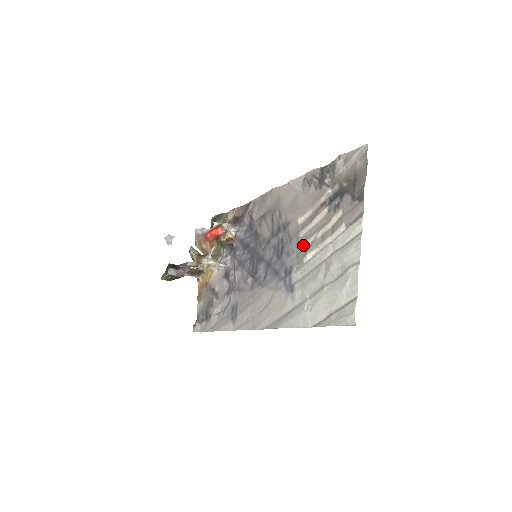
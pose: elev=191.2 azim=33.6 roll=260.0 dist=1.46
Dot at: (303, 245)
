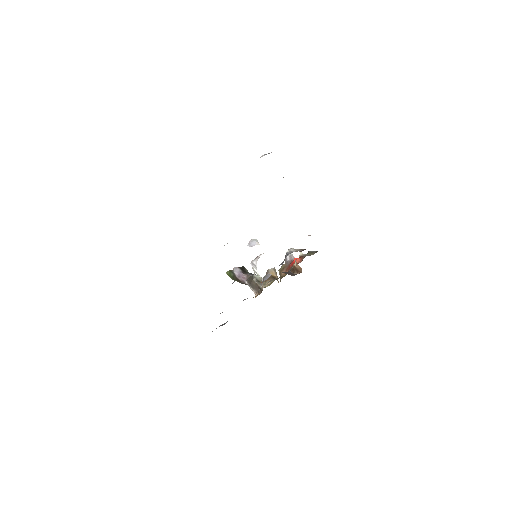
Dot at: occluded
